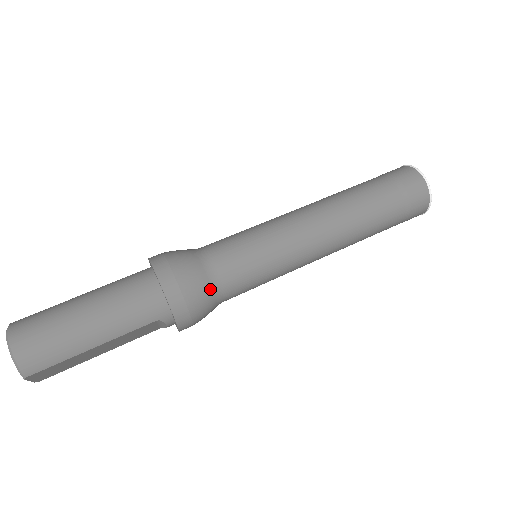
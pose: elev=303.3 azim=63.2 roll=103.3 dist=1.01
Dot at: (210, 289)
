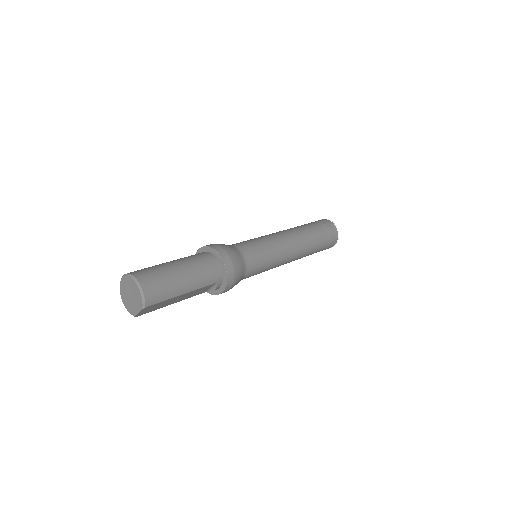
Dot at: (243, 268)
